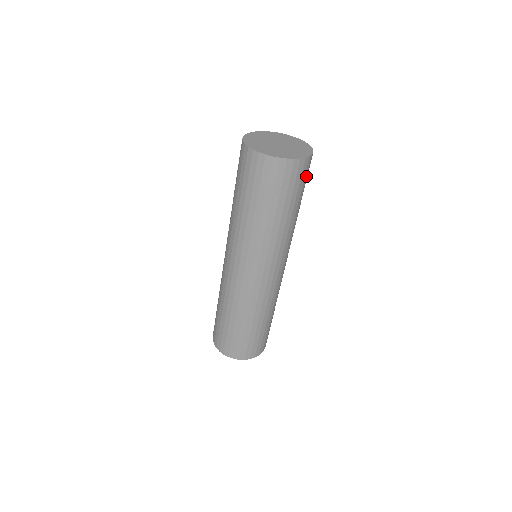
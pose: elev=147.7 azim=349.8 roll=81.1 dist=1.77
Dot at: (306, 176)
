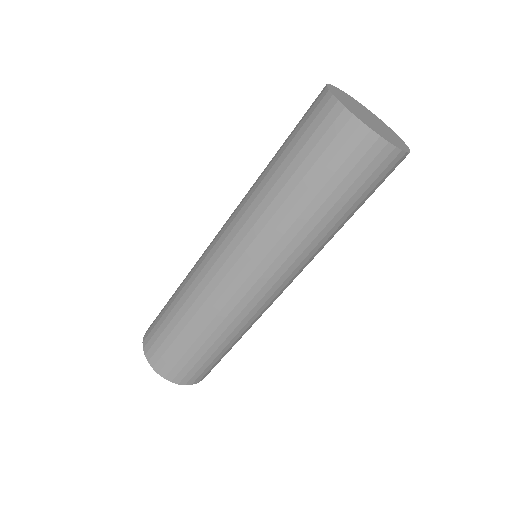
Dot at: occluded
